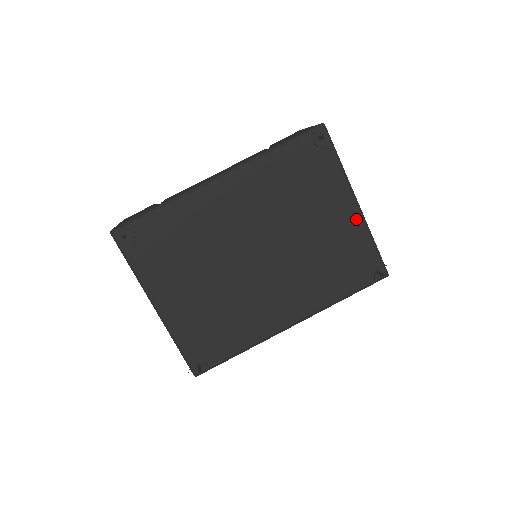
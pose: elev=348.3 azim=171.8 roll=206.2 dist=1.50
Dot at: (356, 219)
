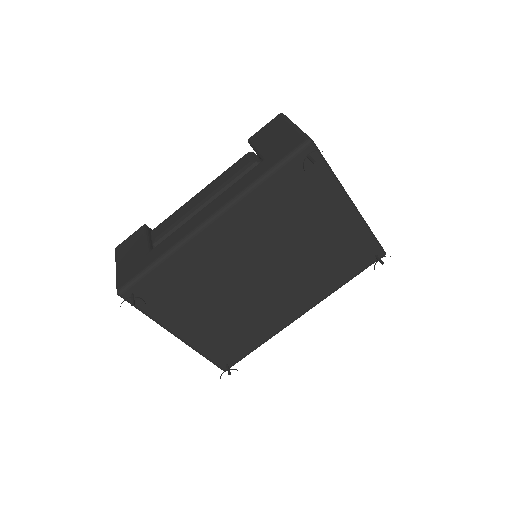
Dot at: (352, 218)
